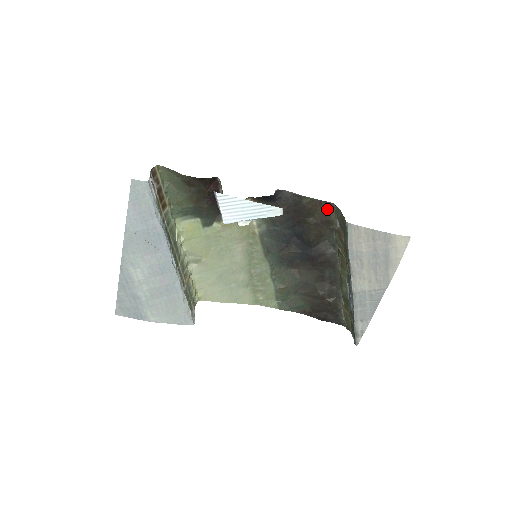
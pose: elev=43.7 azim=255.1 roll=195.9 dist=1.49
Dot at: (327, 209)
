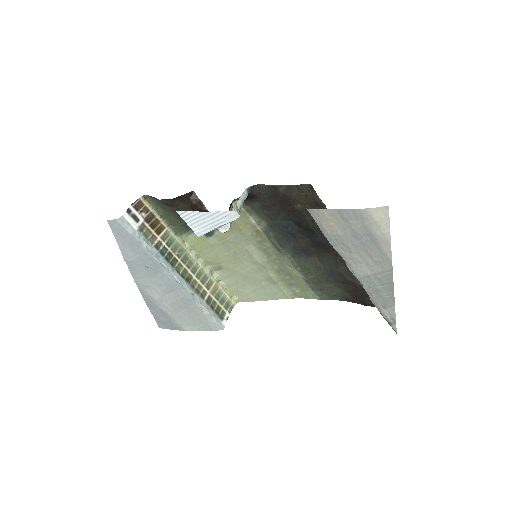
Dot at: (308, 192)
